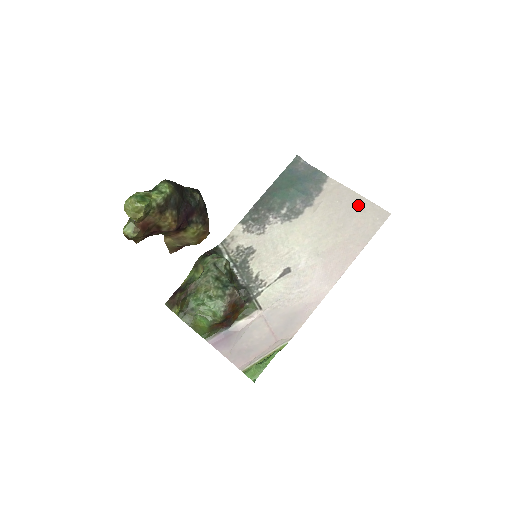
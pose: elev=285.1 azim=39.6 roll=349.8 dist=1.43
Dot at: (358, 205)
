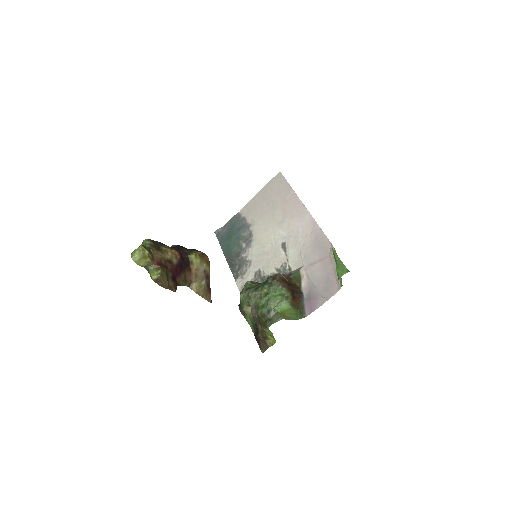
Dot at: (265, 193)
